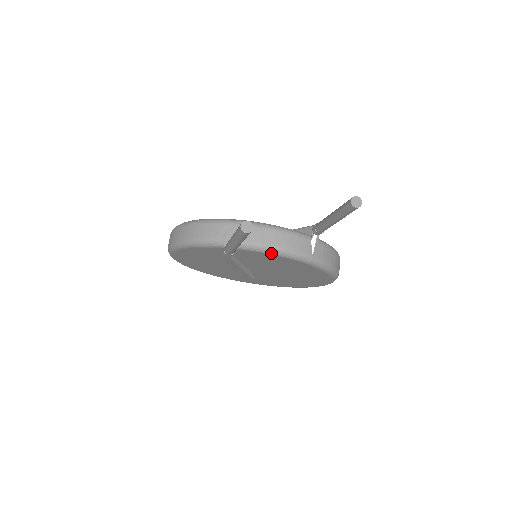
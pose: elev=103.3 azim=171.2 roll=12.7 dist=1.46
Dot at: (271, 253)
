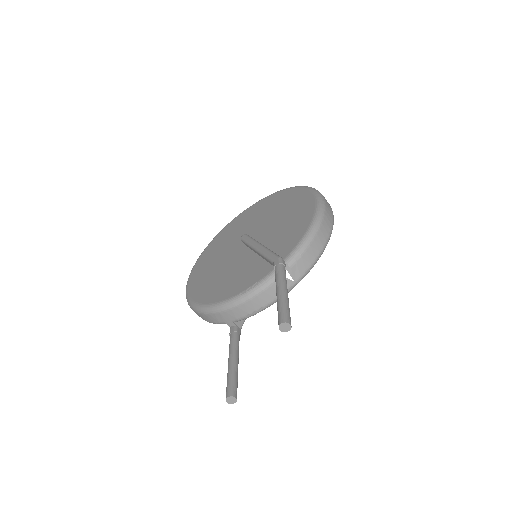
Dot at: occluded
